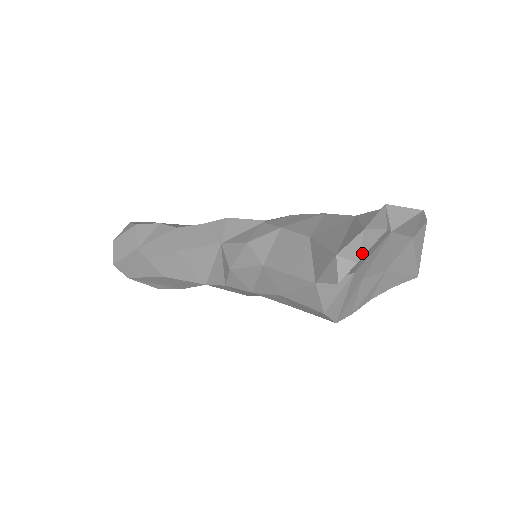
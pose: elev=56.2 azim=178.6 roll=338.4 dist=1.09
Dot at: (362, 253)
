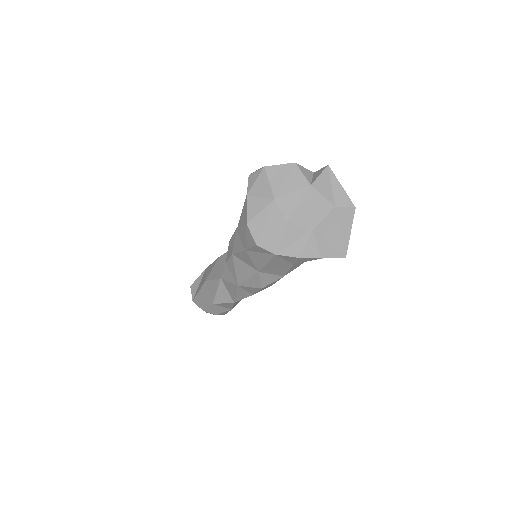
Dot at: (272, 166)
